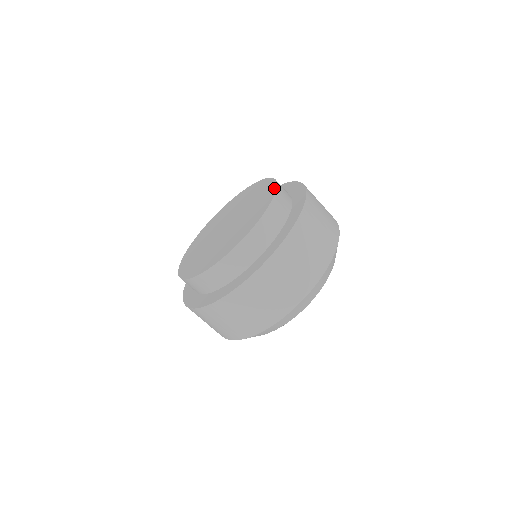
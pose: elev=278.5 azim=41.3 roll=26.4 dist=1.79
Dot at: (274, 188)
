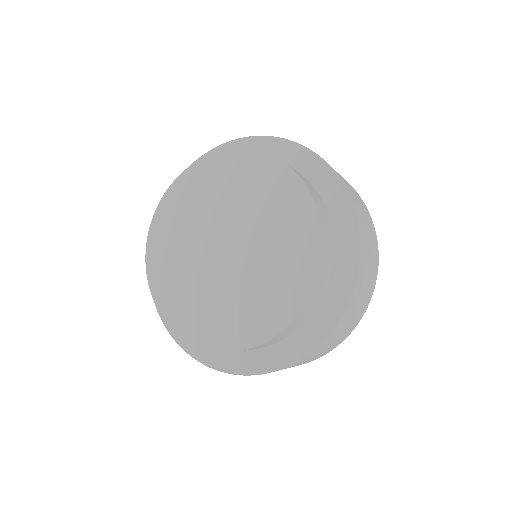
Dot at: (317, 231)
